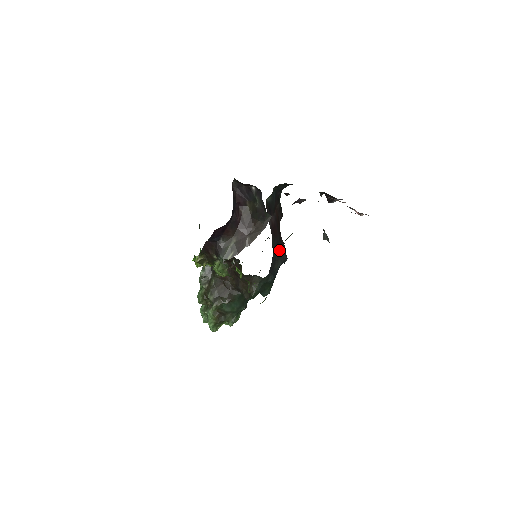
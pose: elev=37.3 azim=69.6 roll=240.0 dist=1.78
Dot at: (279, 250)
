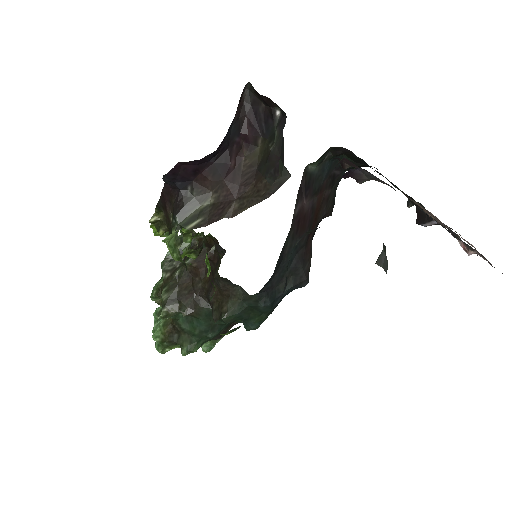
Dot at: (297, 261)
